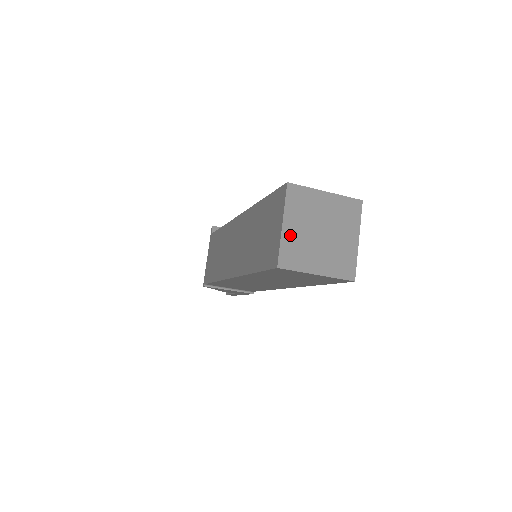
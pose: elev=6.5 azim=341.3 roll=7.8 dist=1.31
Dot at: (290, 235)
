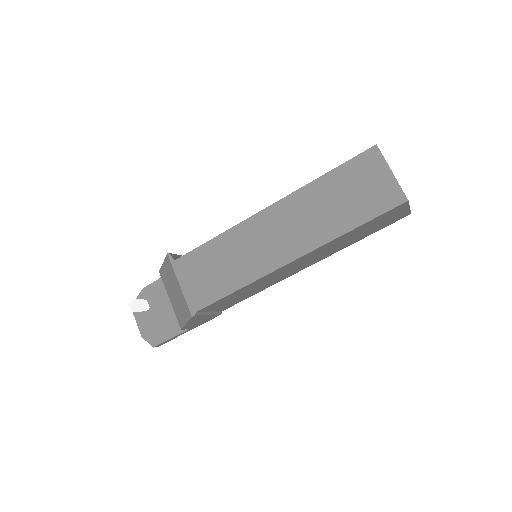
Dot at: (396, 180)
